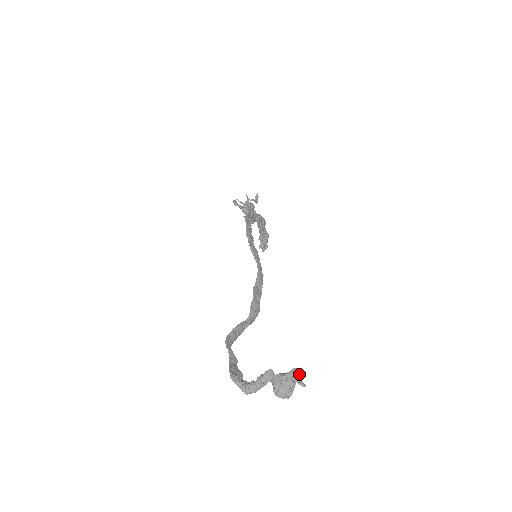
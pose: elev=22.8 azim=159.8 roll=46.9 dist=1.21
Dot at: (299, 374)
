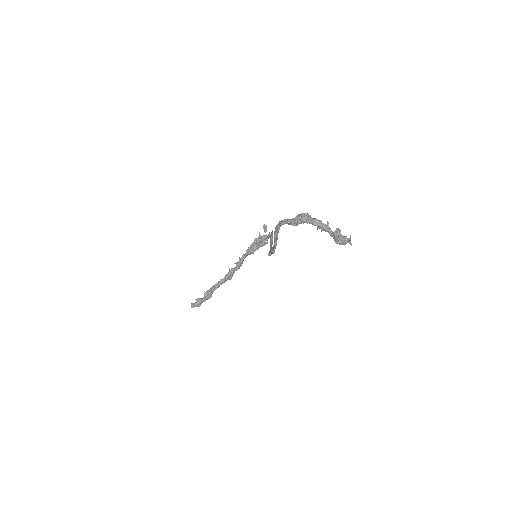
Dot at: (345, 244)
